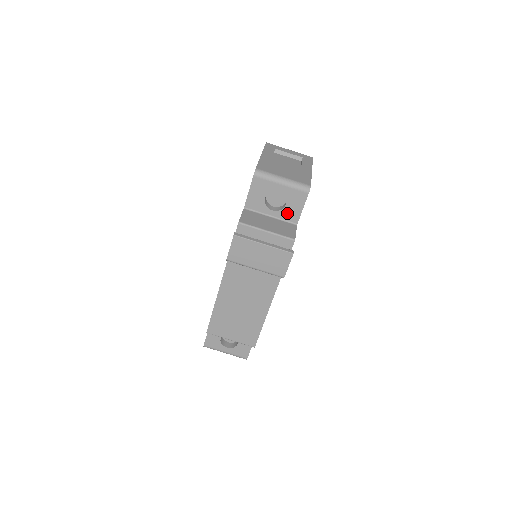
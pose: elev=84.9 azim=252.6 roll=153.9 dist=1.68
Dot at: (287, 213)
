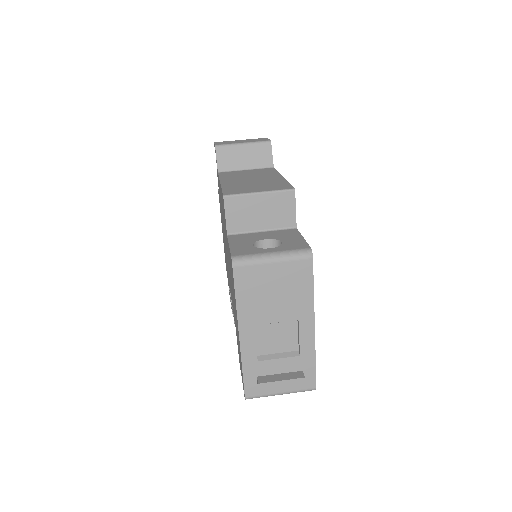
Dot at: occluded
